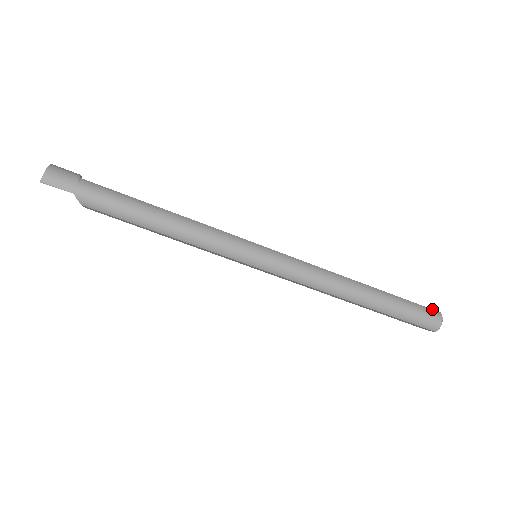
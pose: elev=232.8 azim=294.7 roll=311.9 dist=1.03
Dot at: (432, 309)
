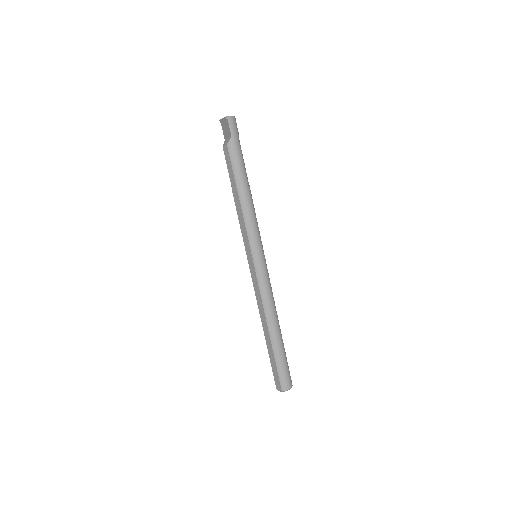
Dot at: occluded
